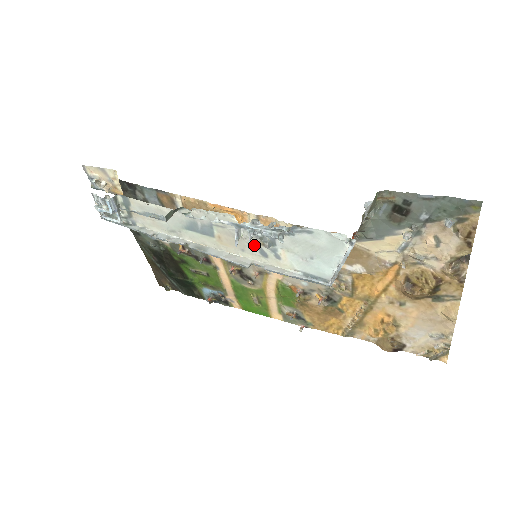
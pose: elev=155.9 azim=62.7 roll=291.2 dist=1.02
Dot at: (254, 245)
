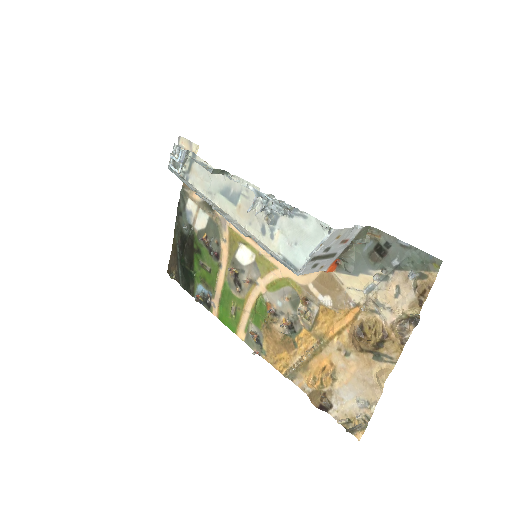
Dot at: (261, 221)
